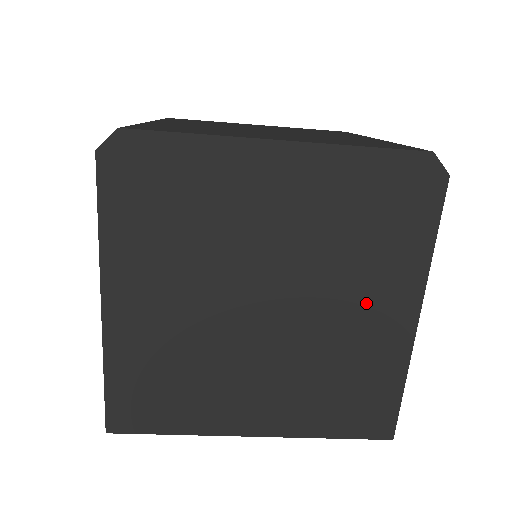
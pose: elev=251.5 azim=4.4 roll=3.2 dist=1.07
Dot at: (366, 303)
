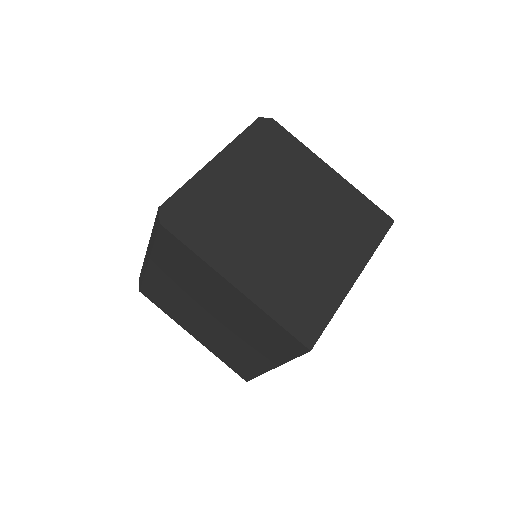
Dot at: (311, 181)
